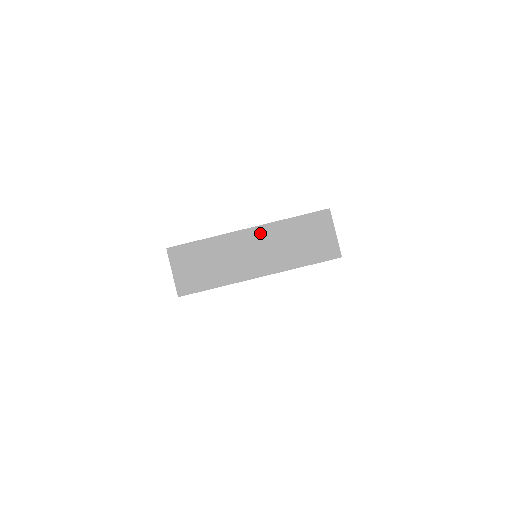
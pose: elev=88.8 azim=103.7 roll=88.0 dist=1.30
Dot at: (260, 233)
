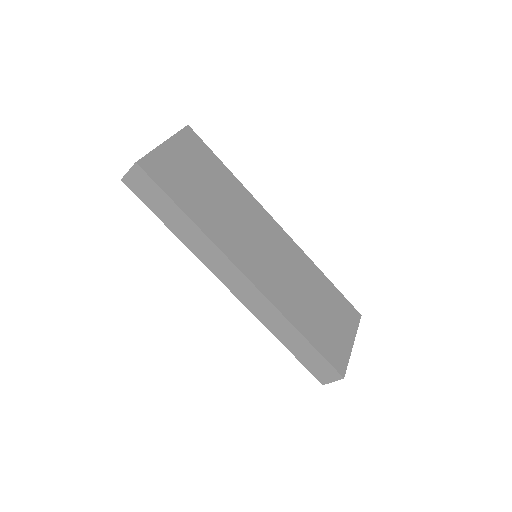
Dot at: occluded
